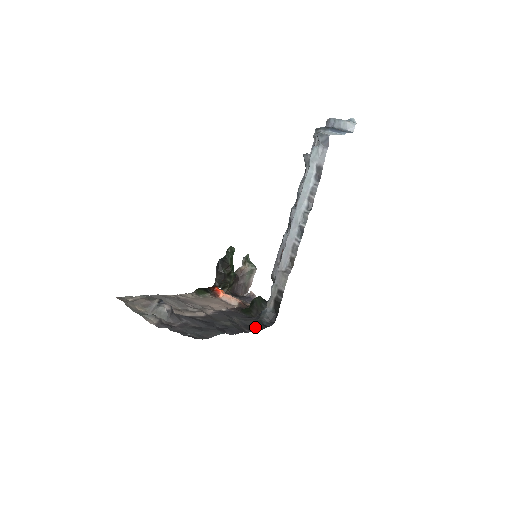
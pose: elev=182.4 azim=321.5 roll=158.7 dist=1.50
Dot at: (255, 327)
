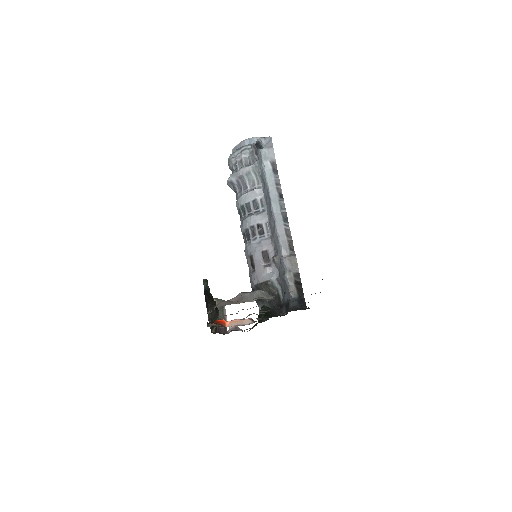
Dot at: (303, 309)
